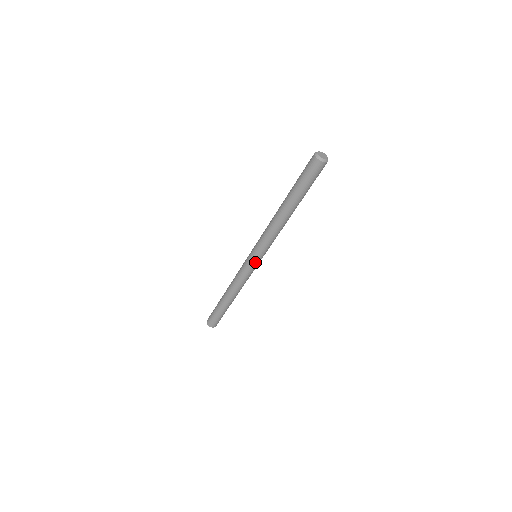
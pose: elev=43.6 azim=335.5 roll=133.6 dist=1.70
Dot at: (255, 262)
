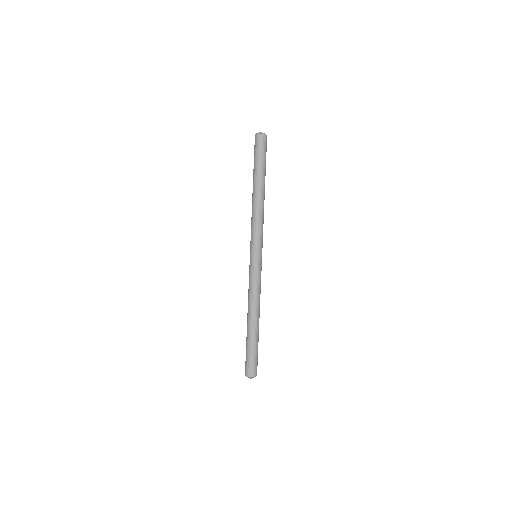
Dot at: (260, 259)
